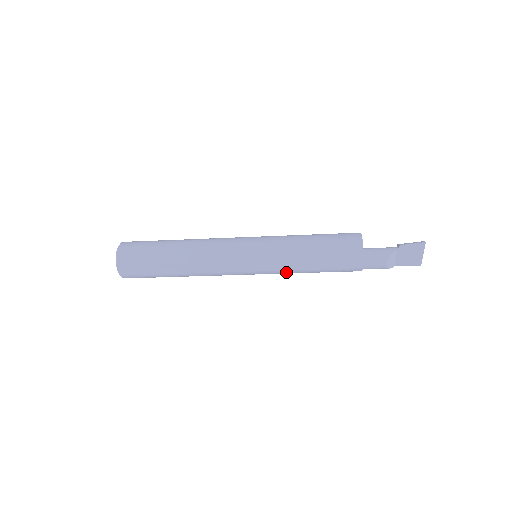
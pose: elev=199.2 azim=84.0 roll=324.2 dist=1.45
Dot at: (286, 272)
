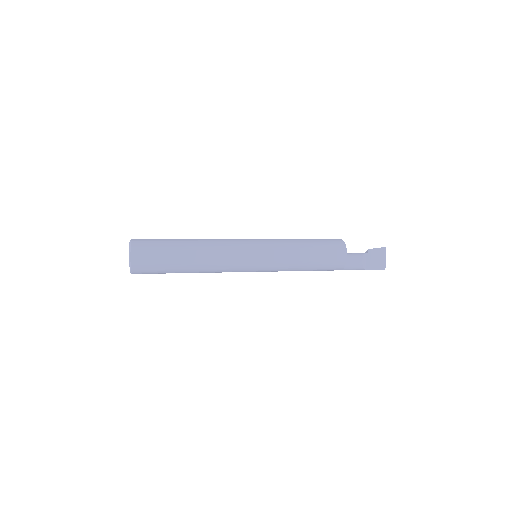
Dot at: (285, 264)
